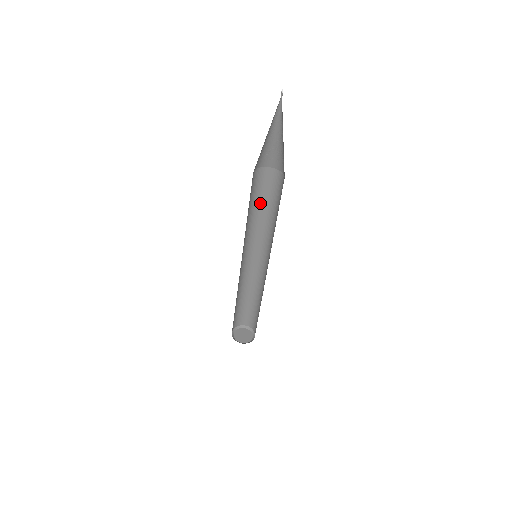
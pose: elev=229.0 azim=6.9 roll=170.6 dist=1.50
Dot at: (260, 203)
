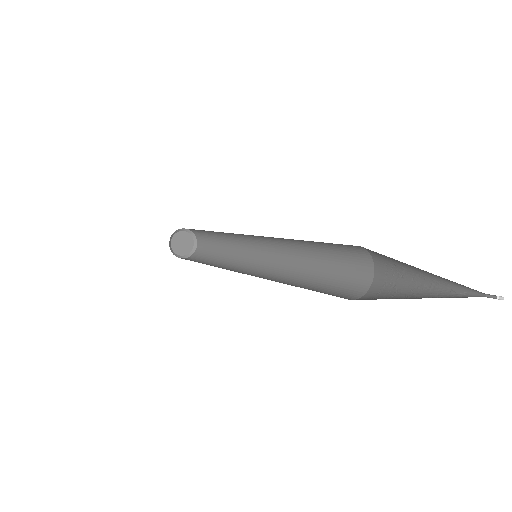
Dot at: occluded
